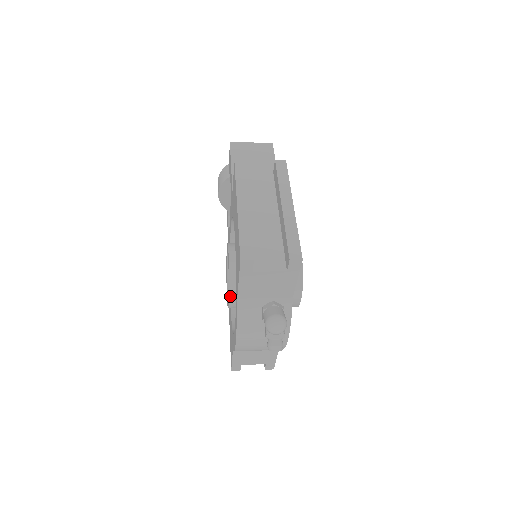
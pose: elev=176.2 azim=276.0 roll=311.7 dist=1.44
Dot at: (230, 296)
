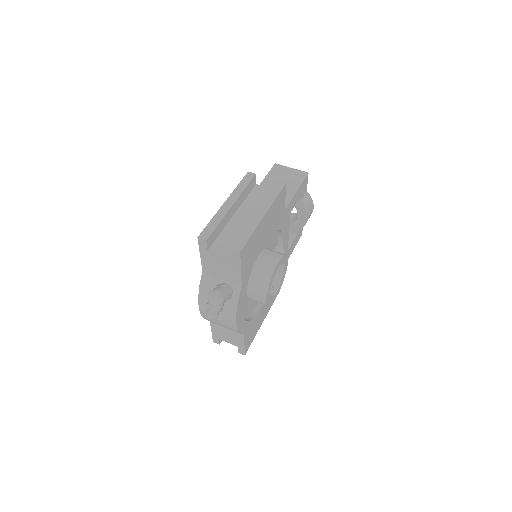
Dot at: occluded
